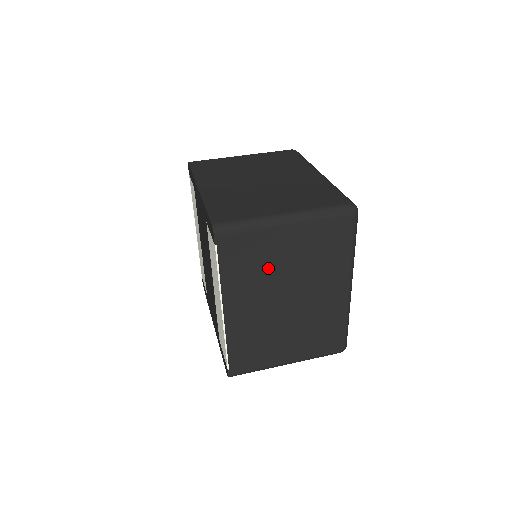
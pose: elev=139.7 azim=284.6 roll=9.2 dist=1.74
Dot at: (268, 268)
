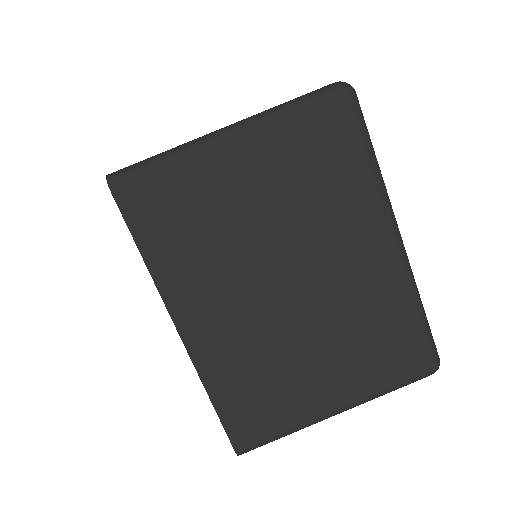
Dot at: occluded
